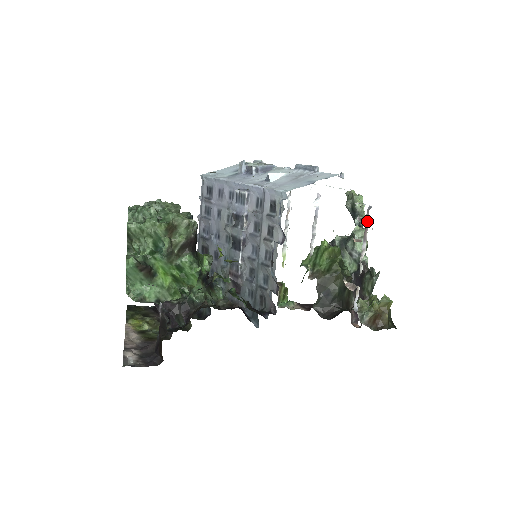
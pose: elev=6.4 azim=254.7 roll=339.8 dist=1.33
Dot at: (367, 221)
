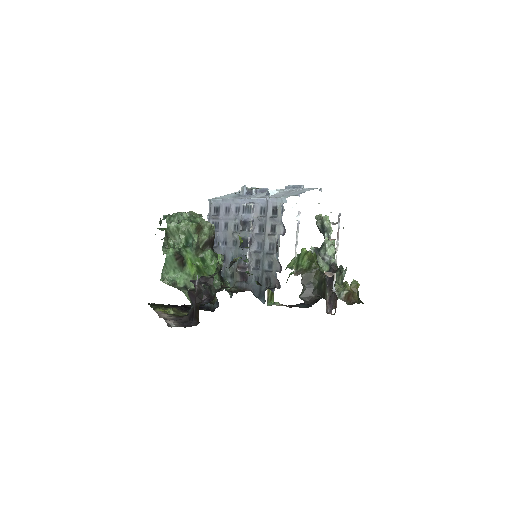
Dot at: (339, 224)
